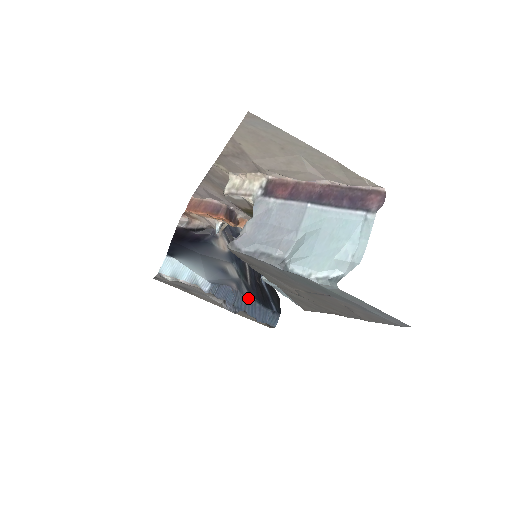
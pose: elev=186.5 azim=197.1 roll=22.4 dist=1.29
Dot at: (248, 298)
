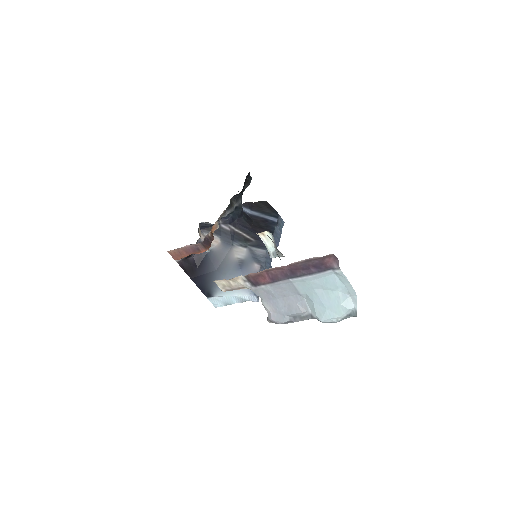
Dot at: (266, 254)
